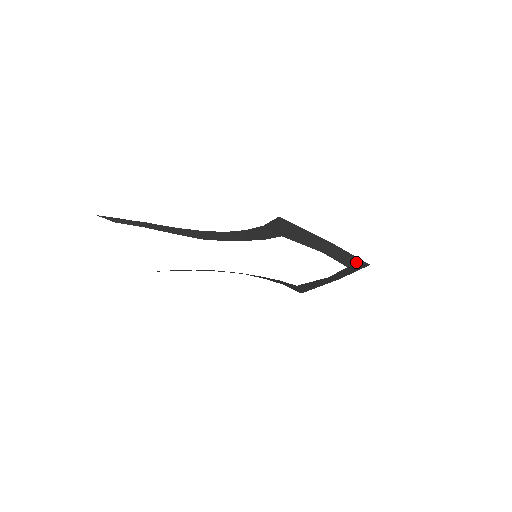
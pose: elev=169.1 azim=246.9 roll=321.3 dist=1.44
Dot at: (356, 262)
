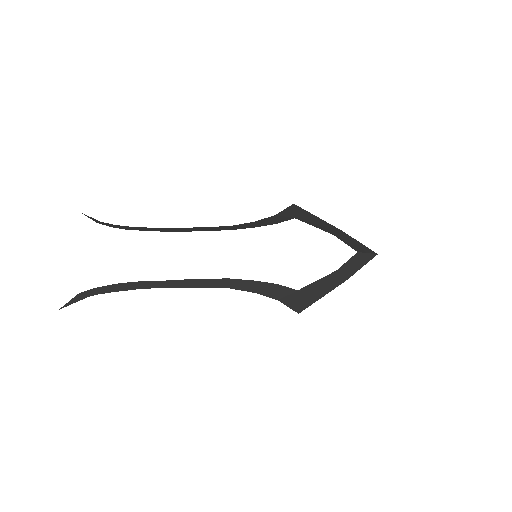
Dot at: (365, 249)
